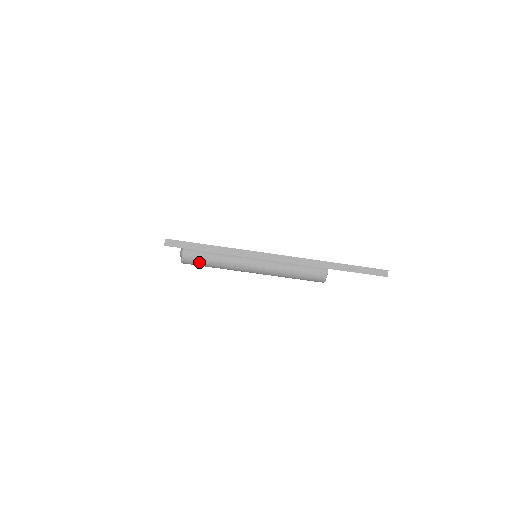
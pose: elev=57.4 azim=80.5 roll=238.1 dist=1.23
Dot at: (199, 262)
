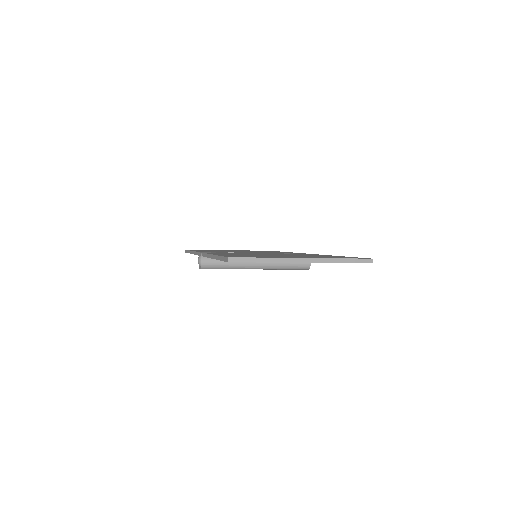
Dot at: (215, 267)
